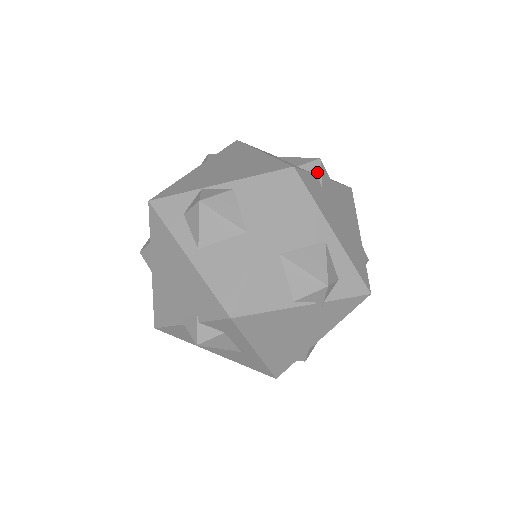
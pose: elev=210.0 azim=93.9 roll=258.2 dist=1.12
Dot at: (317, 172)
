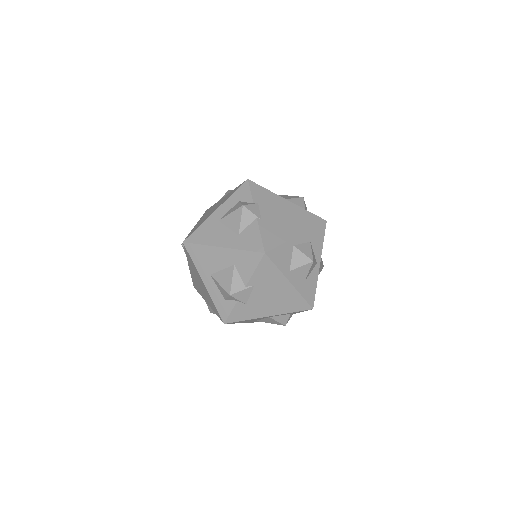
Dot at: (236, 300)
